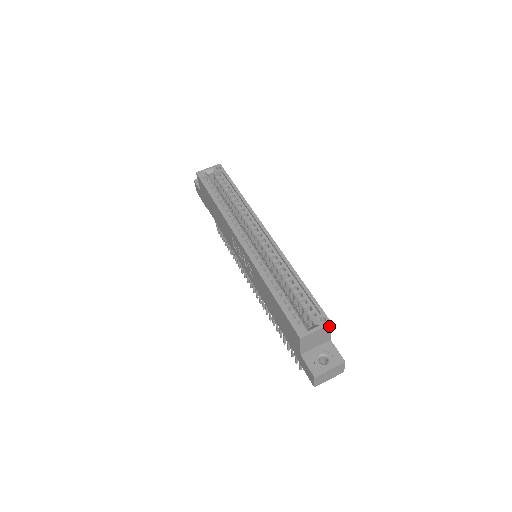
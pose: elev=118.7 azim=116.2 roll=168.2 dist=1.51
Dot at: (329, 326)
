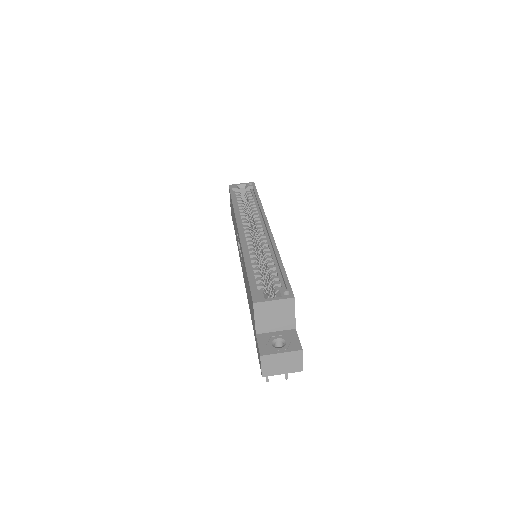
Dot at: (291, 301)
